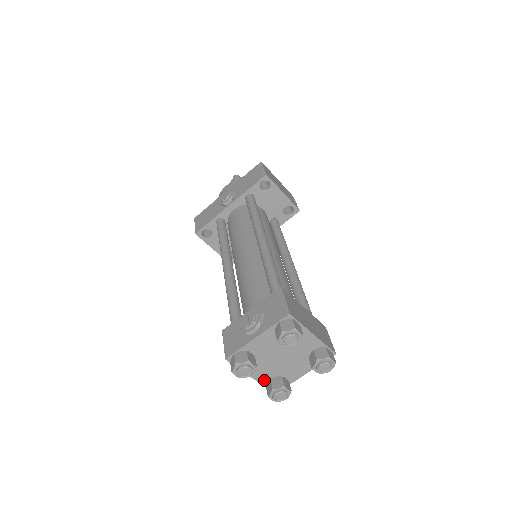
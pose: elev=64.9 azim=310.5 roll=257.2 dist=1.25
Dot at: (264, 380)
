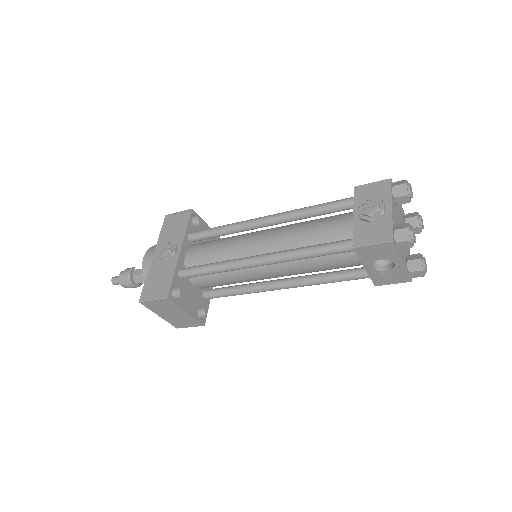
Dot at: (406, 265)
